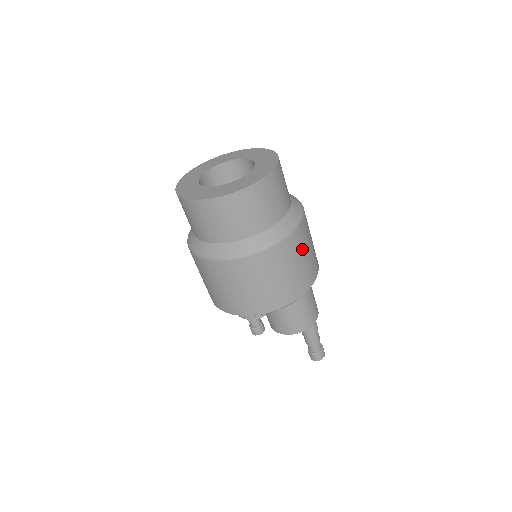
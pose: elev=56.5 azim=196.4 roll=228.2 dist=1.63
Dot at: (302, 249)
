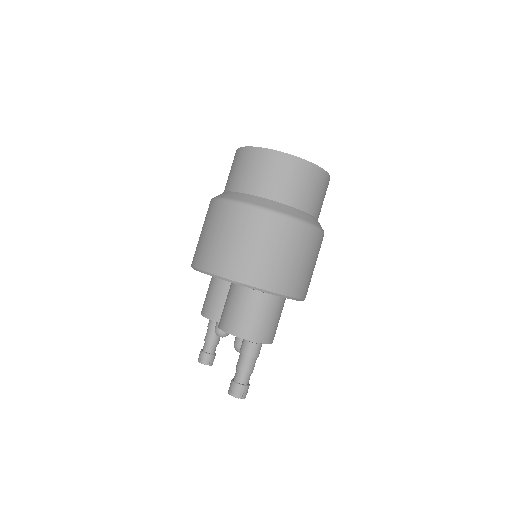
Dot at: (297, 248)
